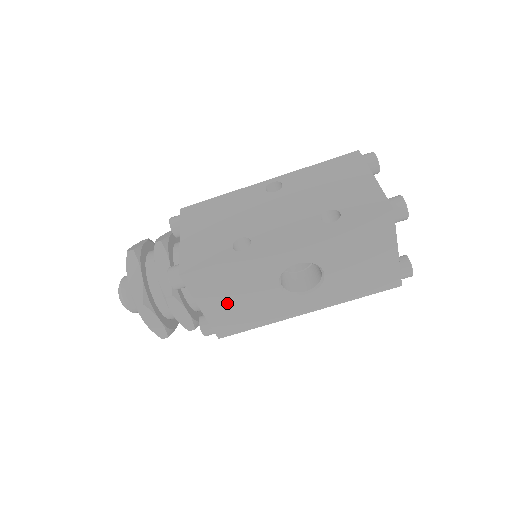
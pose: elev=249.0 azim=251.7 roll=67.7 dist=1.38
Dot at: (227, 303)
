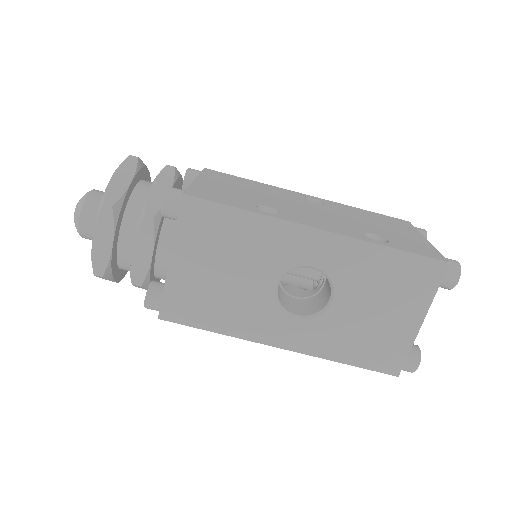
Dot at: (205, 271)
